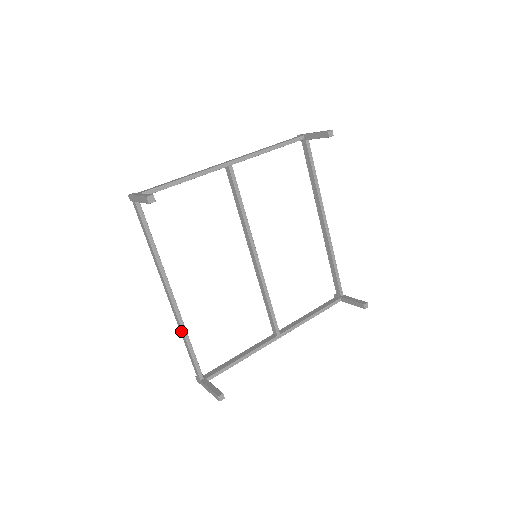
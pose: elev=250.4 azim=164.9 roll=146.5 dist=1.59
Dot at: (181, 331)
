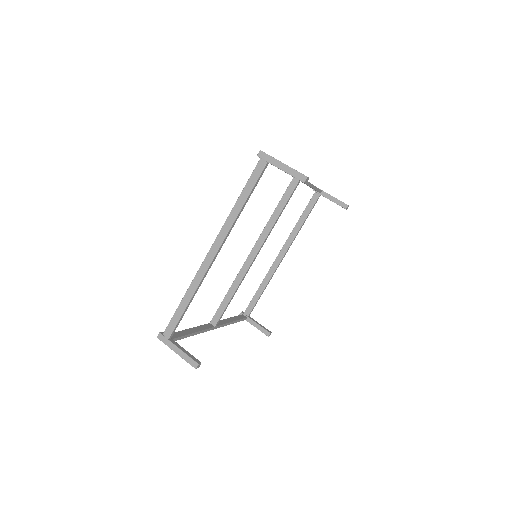
Dot at: (193, 287)
